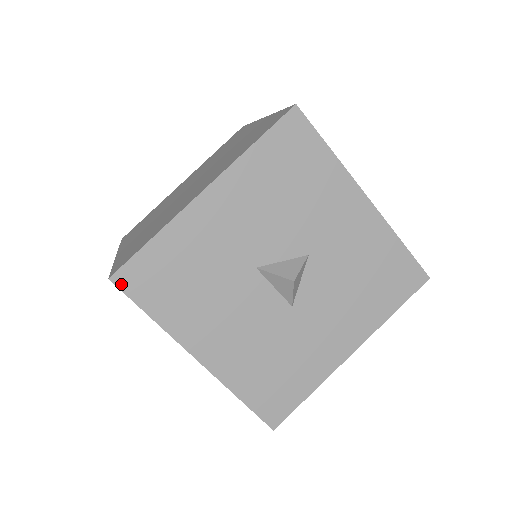
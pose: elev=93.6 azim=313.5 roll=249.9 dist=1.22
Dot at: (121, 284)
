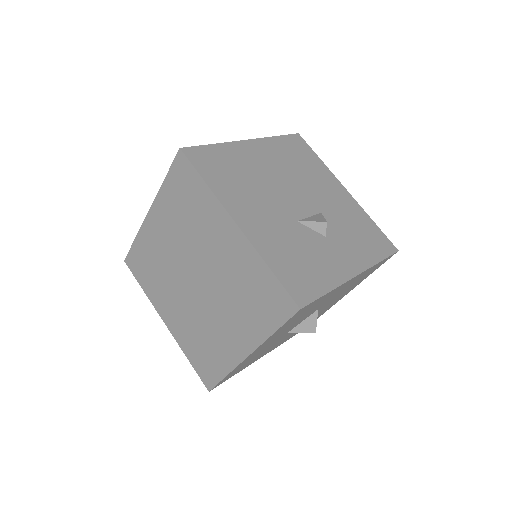
Dot at: occluded
